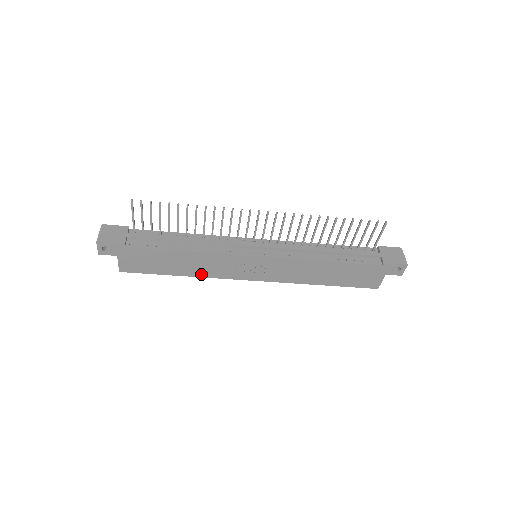
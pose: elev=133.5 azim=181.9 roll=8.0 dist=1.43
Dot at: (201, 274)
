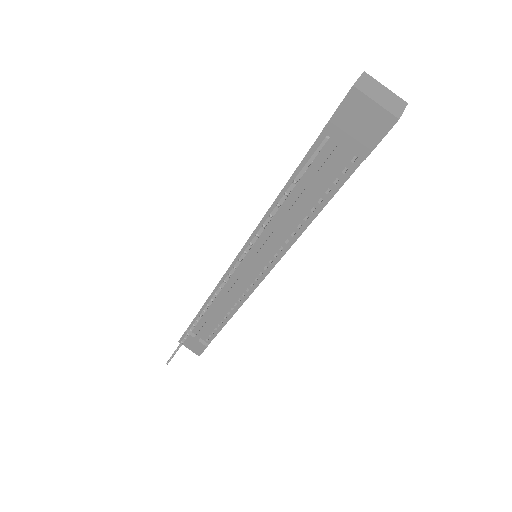
Dot at: occluded
